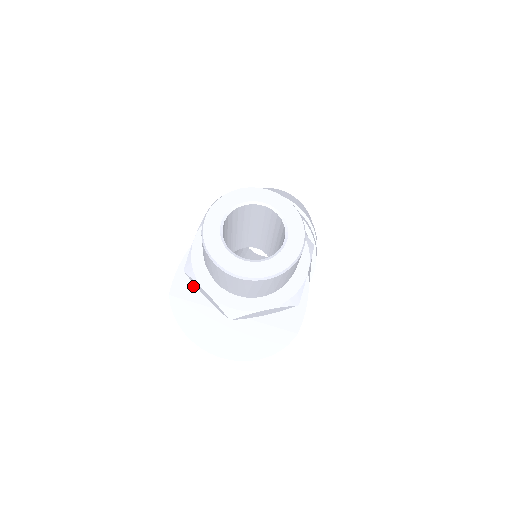
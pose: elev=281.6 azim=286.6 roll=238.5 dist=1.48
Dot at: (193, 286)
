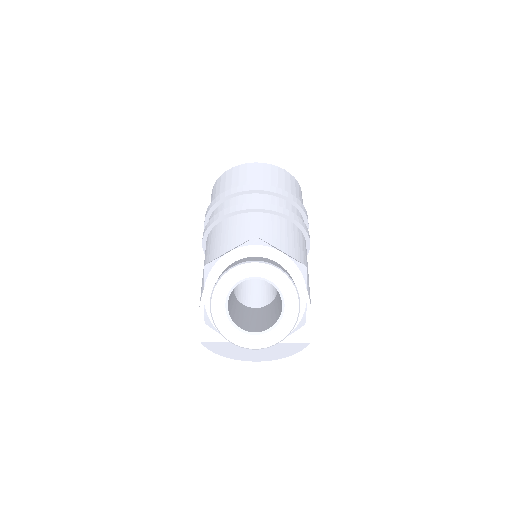
Dot at: occluded
